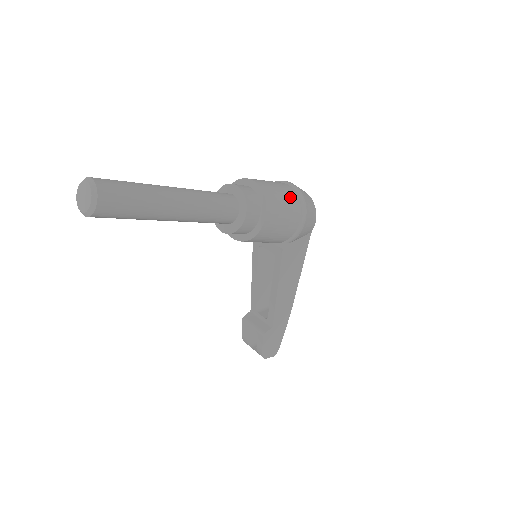
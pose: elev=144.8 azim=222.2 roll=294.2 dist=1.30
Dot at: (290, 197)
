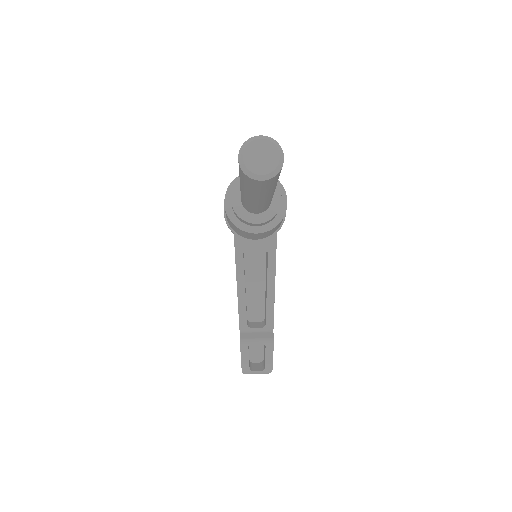
Dot at: occluded
